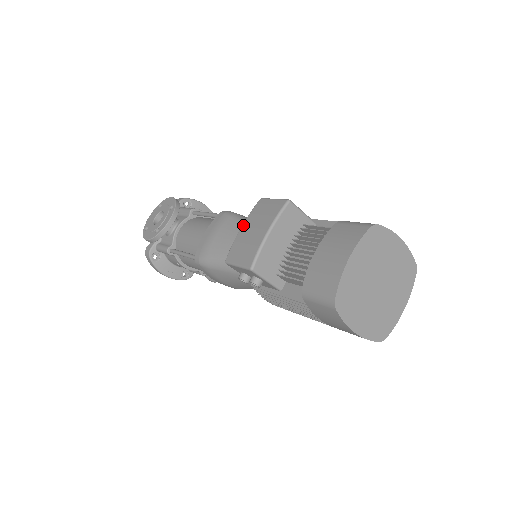
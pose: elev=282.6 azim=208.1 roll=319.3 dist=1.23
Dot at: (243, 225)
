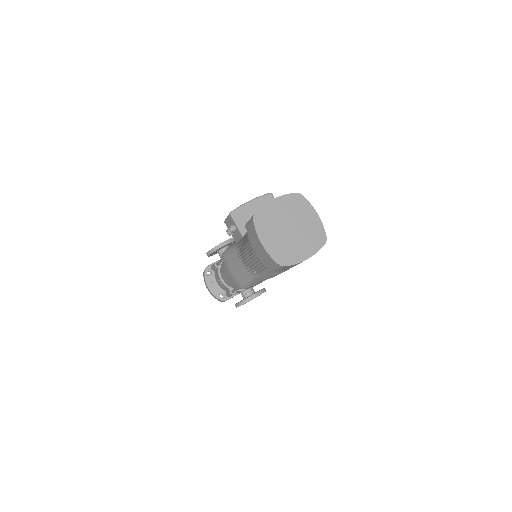
Dot at: occluded
